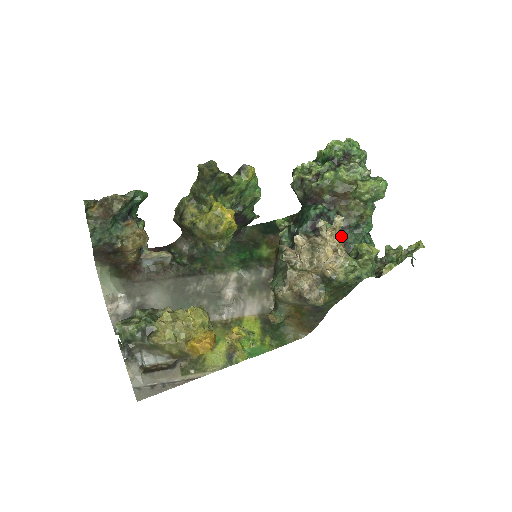
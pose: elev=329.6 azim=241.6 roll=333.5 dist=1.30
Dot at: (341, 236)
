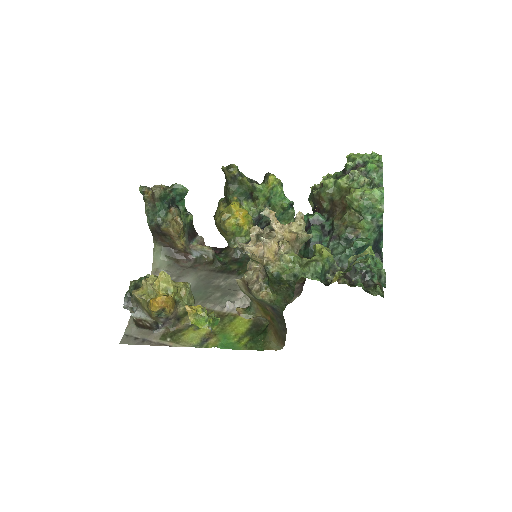
Dot at: (302, 235)
